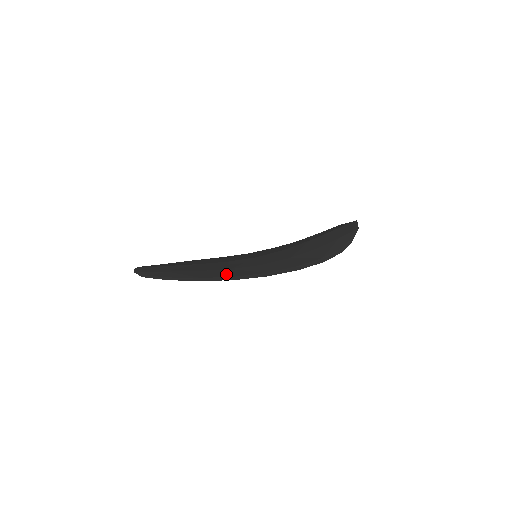
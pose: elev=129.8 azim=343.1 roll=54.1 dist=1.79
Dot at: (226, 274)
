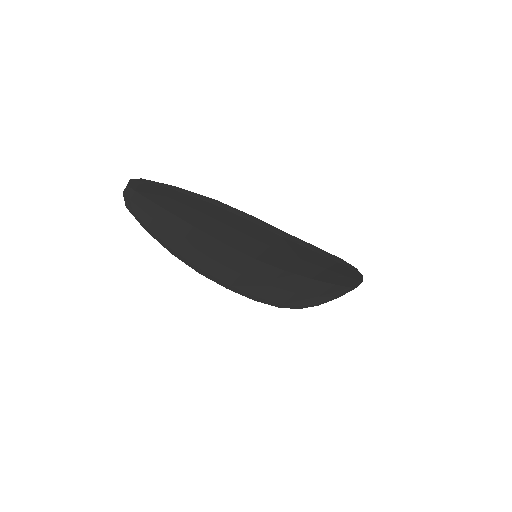
Dot at: (238, 218)
